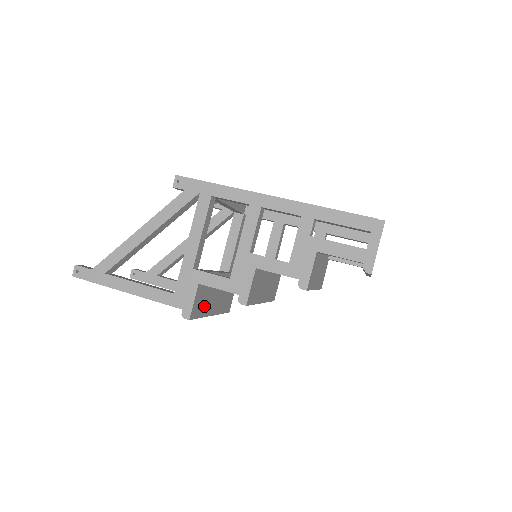
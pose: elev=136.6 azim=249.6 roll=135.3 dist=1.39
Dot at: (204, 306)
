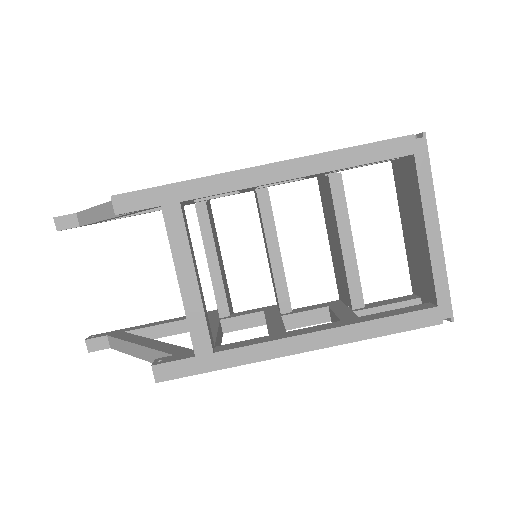
Dot at: (227, 287)
